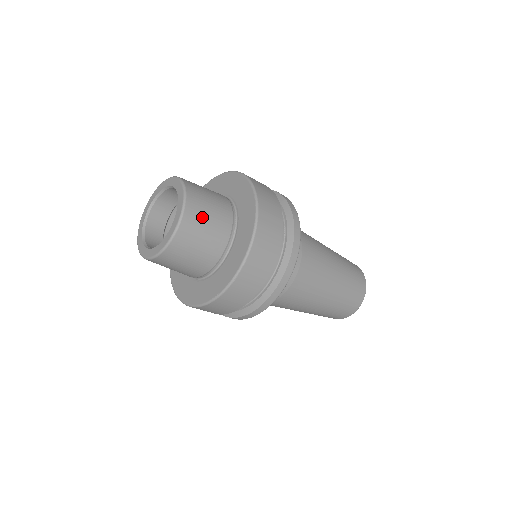
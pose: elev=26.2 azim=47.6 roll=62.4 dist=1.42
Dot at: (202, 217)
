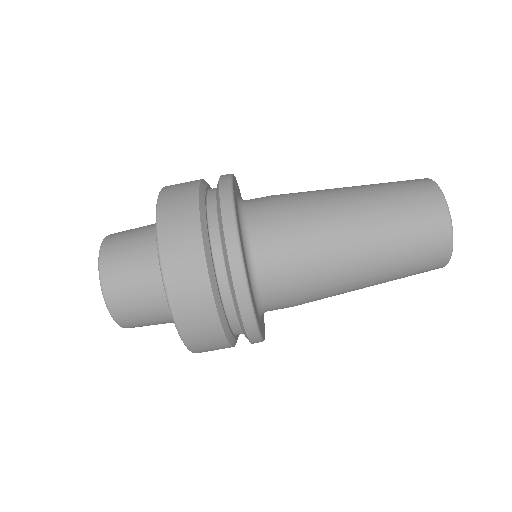
Dot at: (121, 256)
